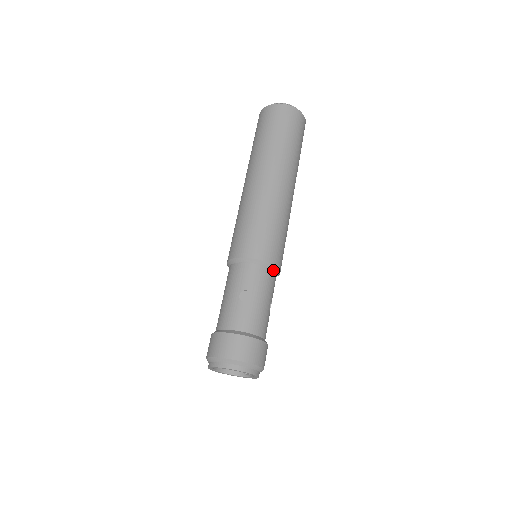
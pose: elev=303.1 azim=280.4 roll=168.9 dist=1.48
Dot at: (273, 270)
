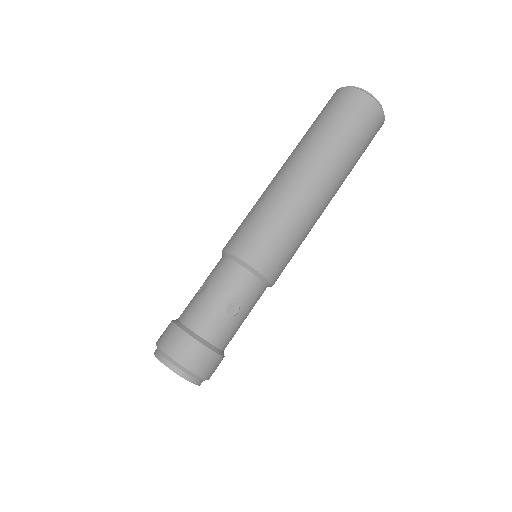
Dot at: (244, 267)
